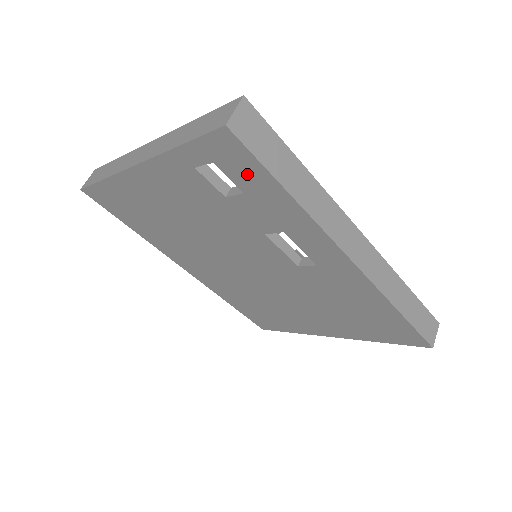
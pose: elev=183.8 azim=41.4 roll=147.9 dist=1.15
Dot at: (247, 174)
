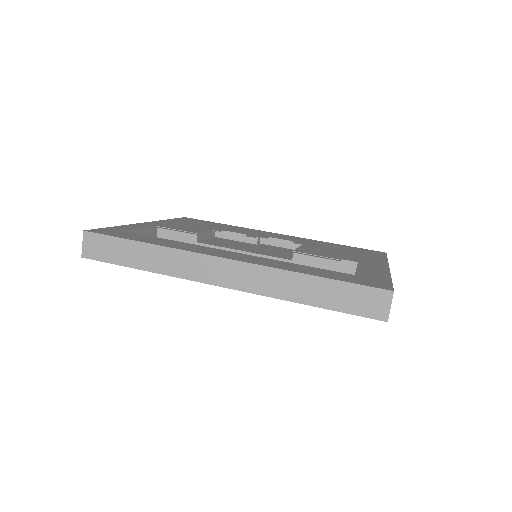
Dot at: occluded
